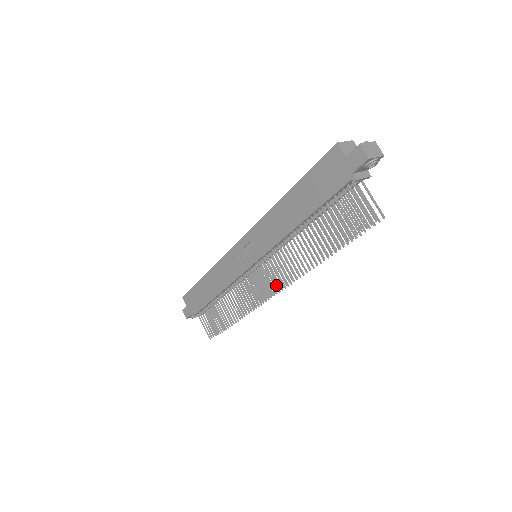
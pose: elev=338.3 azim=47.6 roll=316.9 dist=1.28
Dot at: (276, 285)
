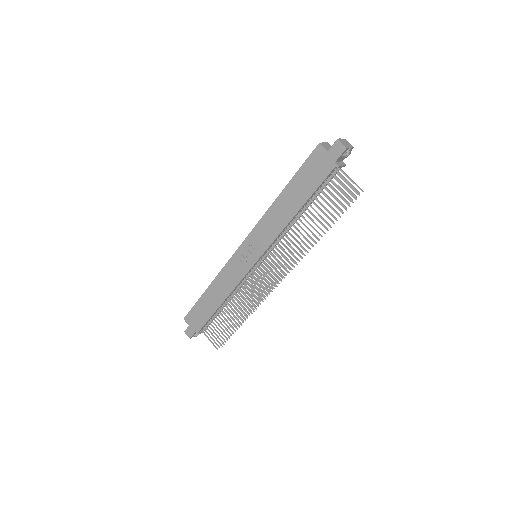
Dot at: (278, 276)
